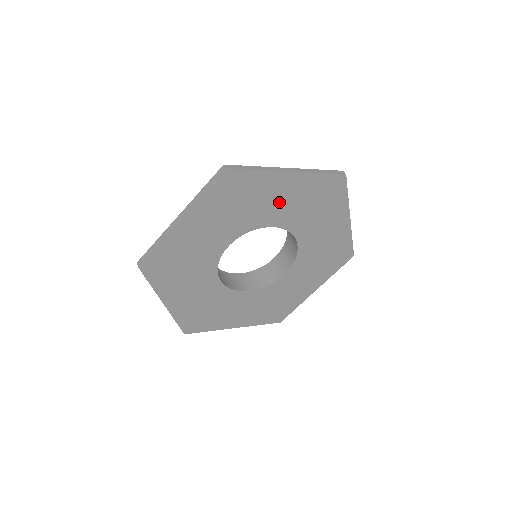
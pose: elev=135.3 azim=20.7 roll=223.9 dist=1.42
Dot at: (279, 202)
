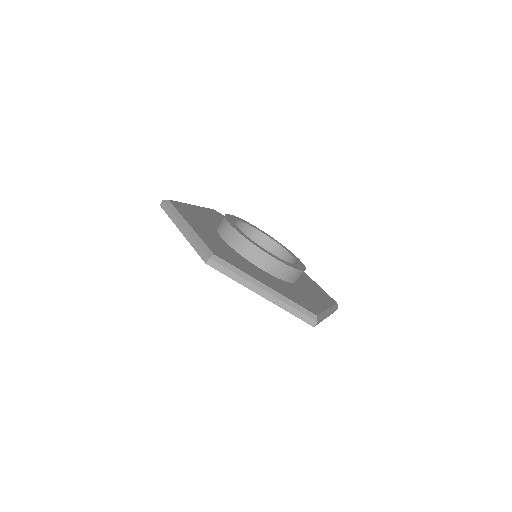
Dot at: occluded
